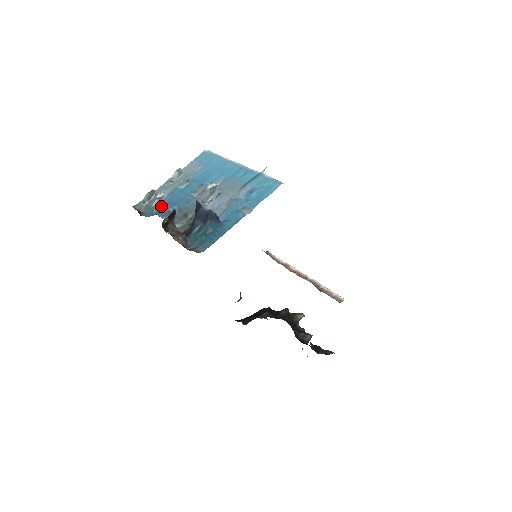
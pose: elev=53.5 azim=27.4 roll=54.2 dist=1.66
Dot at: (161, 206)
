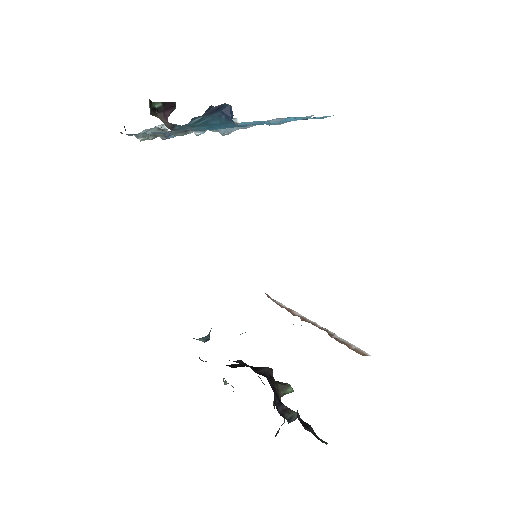
Dot at: (157, 136)
